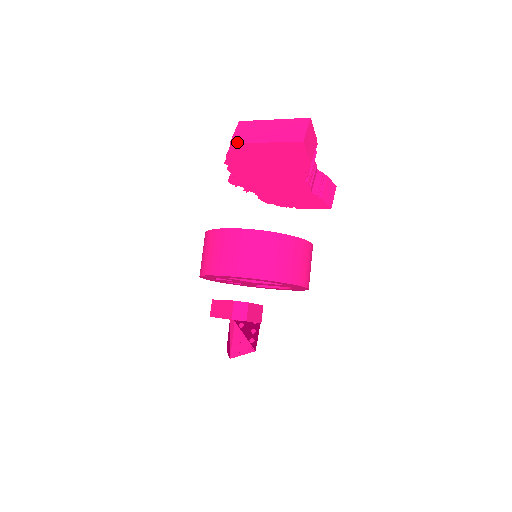
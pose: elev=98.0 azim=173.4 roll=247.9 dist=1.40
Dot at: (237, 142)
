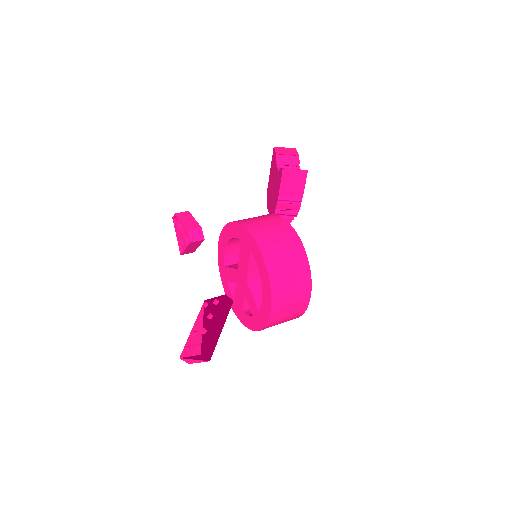
Dot at: occluded
